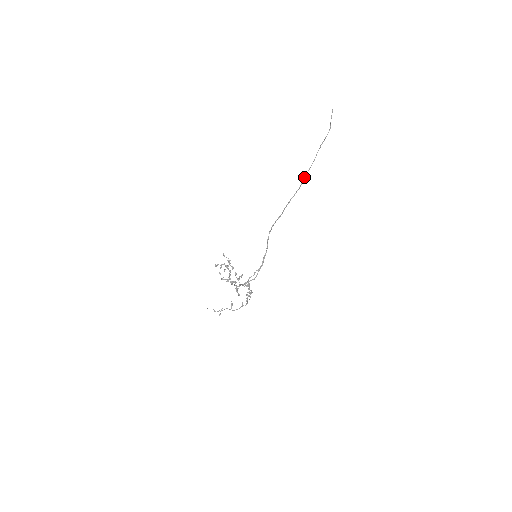
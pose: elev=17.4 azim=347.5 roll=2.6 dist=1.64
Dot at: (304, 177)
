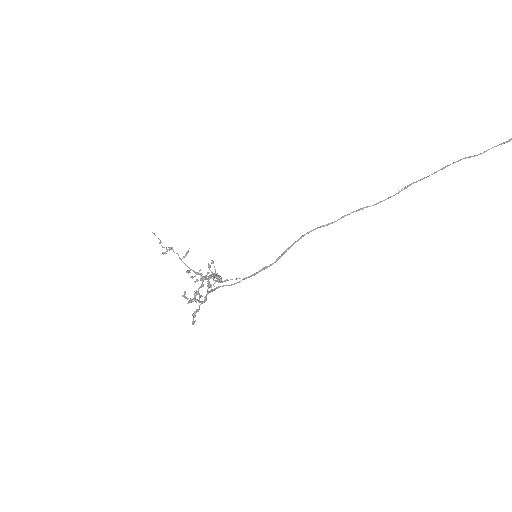
Dot at: (408, 185)
